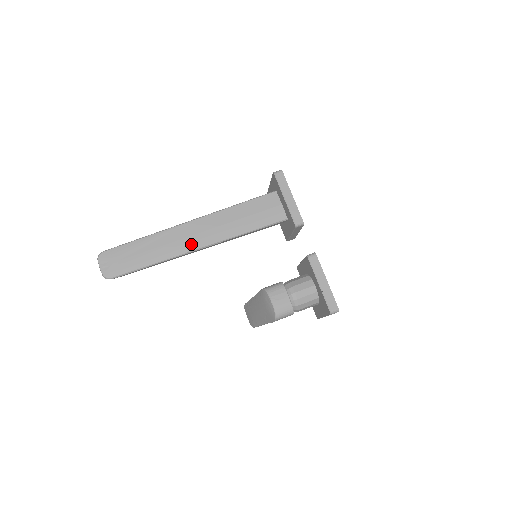
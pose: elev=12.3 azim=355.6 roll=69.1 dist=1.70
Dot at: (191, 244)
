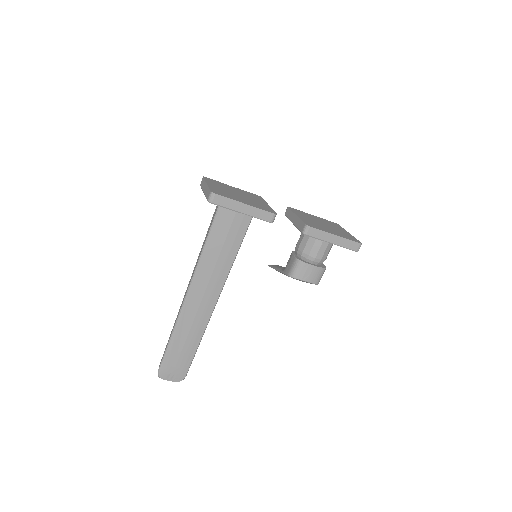
Dot at: (207, 307)
